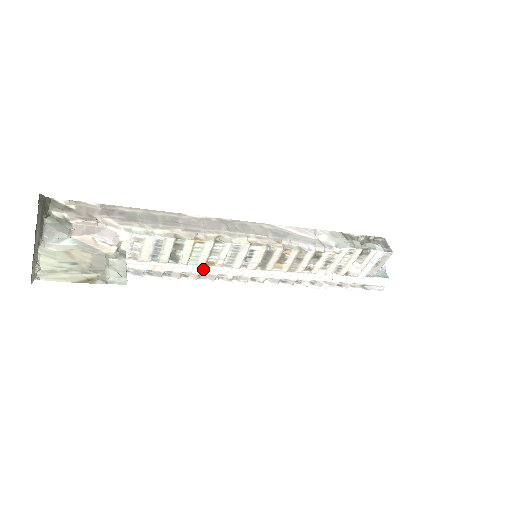
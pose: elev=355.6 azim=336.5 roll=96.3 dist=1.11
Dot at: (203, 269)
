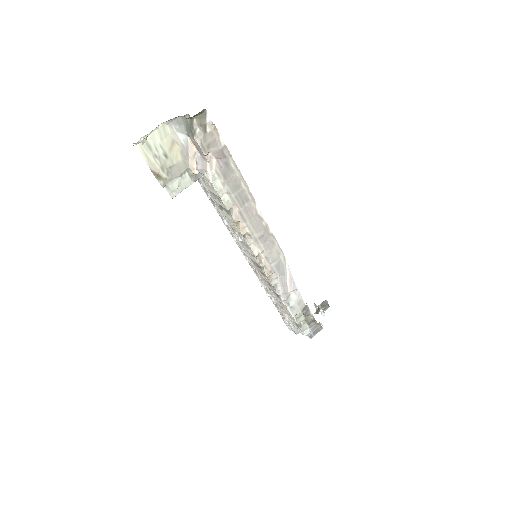
Dot at: (227, 223)
